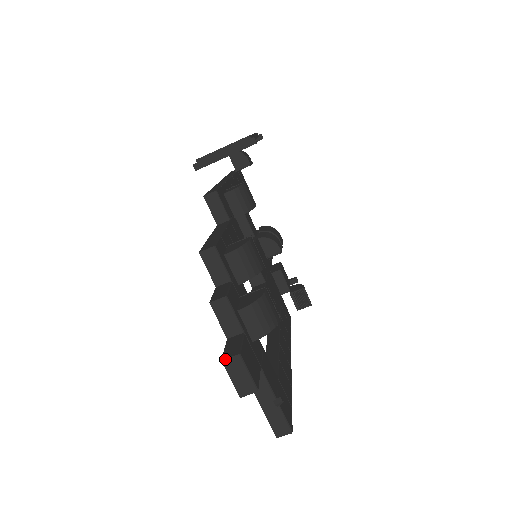
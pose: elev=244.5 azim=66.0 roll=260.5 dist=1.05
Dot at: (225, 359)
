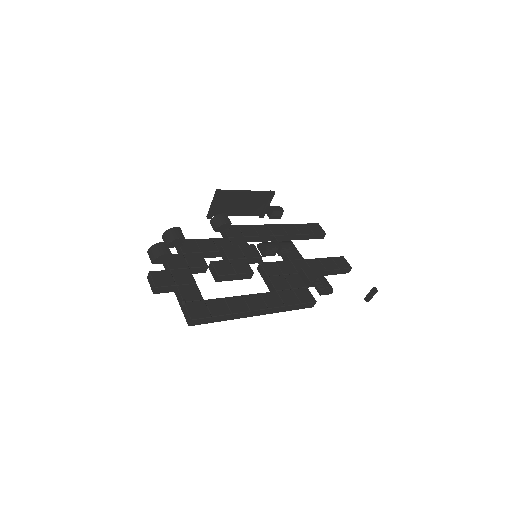
Dot at: (147, 276)
